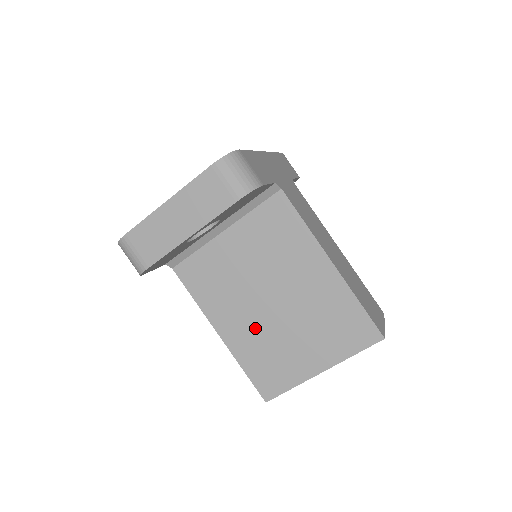
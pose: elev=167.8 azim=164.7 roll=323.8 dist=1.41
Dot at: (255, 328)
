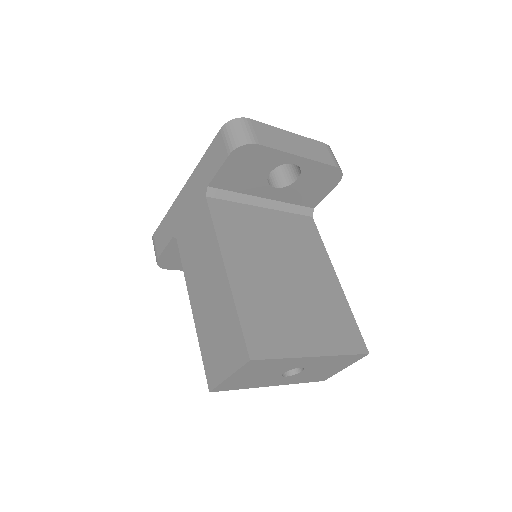
Dot at: (264, 284)
